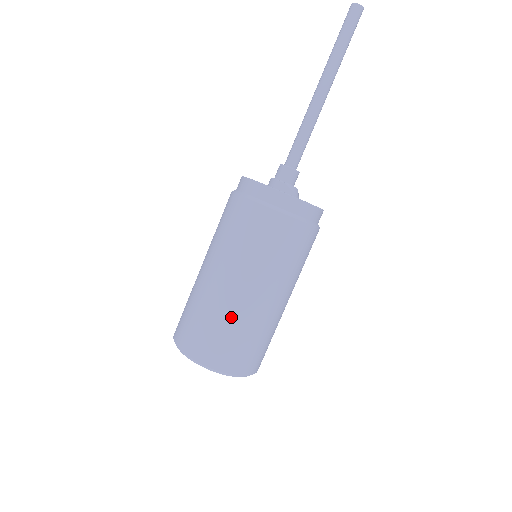
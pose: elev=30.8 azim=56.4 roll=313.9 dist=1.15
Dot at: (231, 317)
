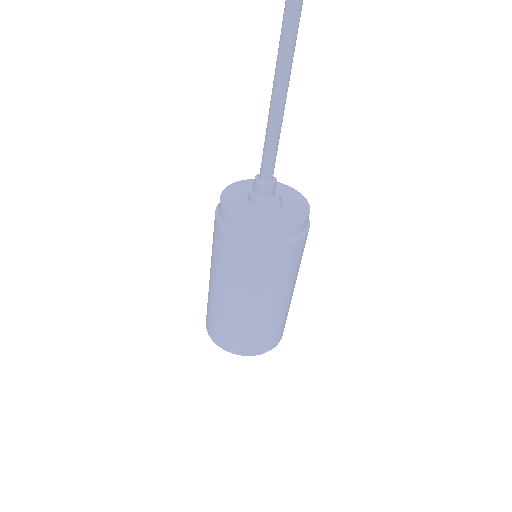
Dot at: (239, 322)
